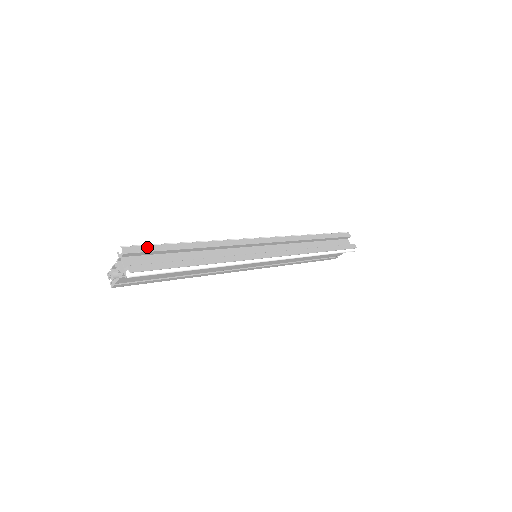
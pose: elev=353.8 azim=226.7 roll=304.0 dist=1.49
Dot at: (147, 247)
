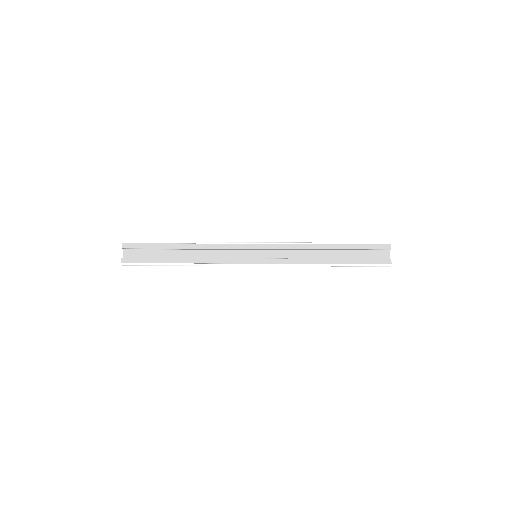
Dot at: (141, 245)
